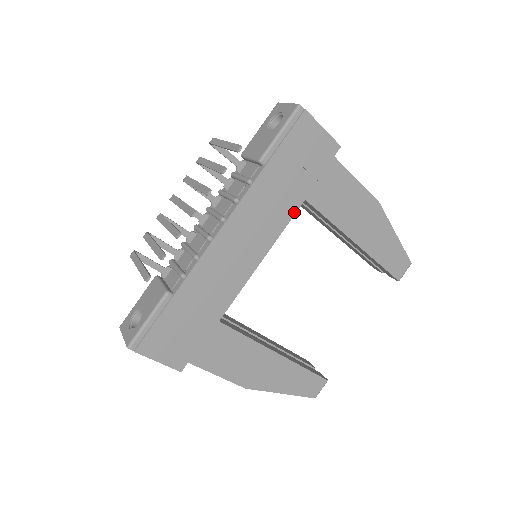
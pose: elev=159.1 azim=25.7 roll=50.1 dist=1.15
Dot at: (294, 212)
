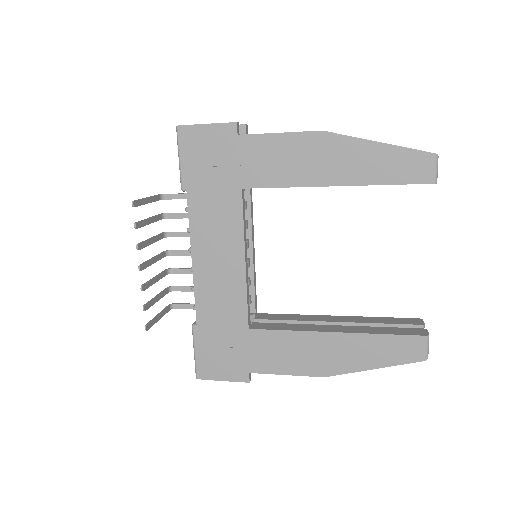
Dot at: (241, 205)
